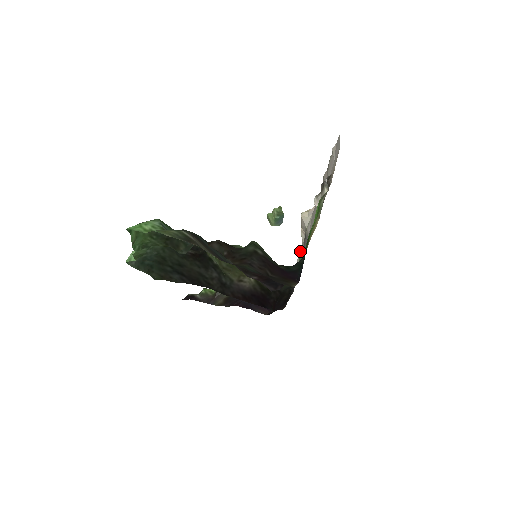
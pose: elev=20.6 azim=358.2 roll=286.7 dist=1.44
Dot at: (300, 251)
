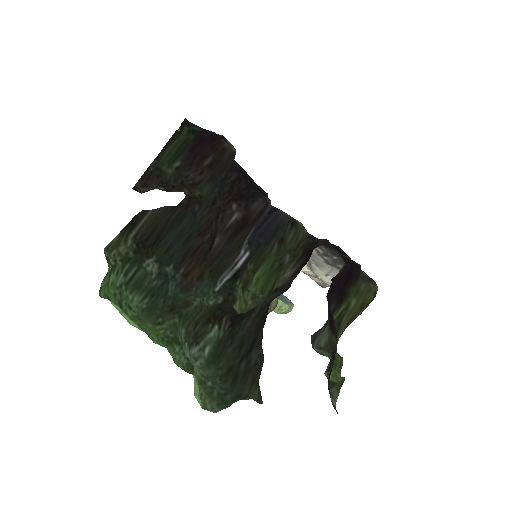
Dot at: (317, 274)
